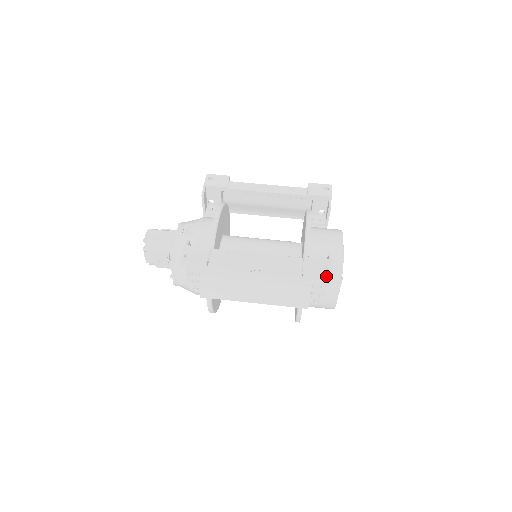
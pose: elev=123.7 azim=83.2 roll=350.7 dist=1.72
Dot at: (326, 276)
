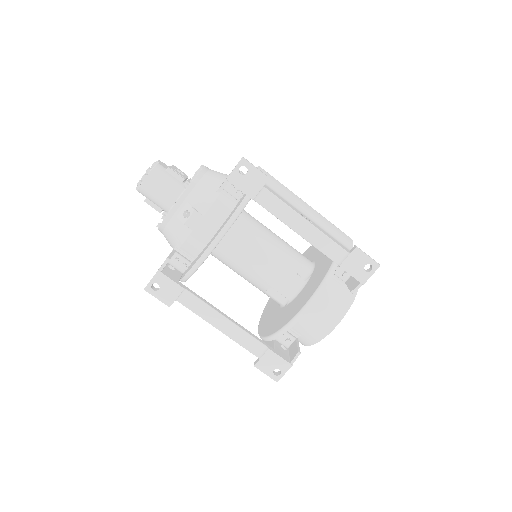
Dot at: (273, 379)
